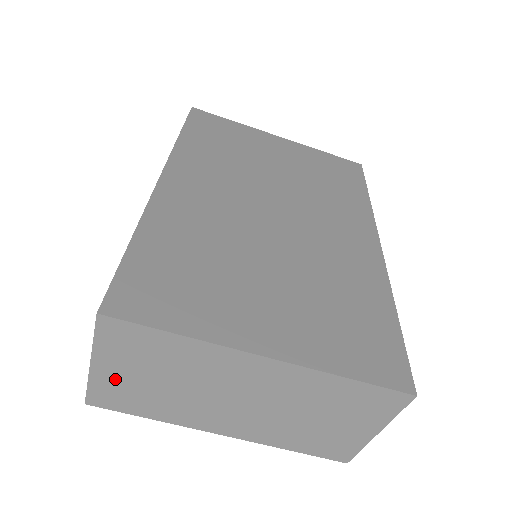
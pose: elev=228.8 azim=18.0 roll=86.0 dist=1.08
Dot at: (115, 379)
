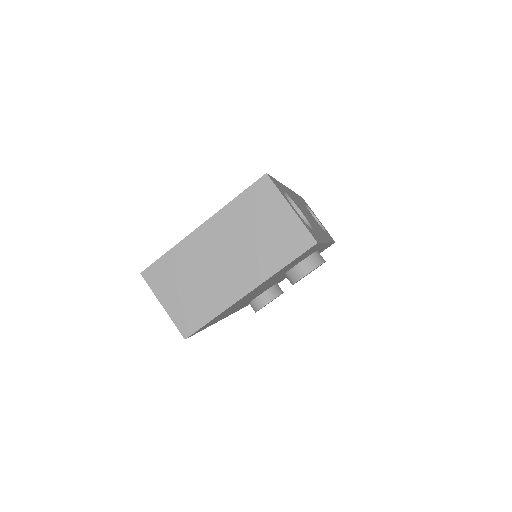
Dot at: (177, 305)
